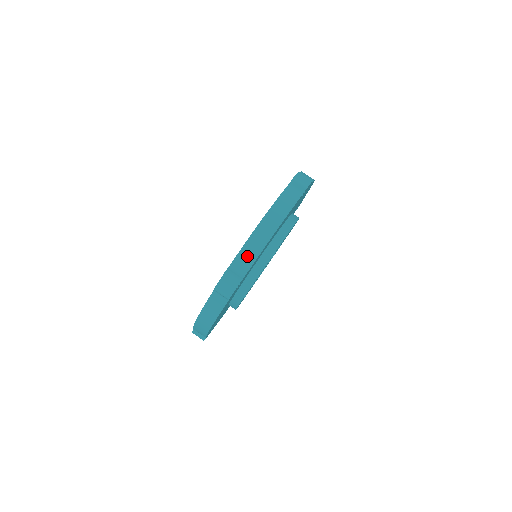
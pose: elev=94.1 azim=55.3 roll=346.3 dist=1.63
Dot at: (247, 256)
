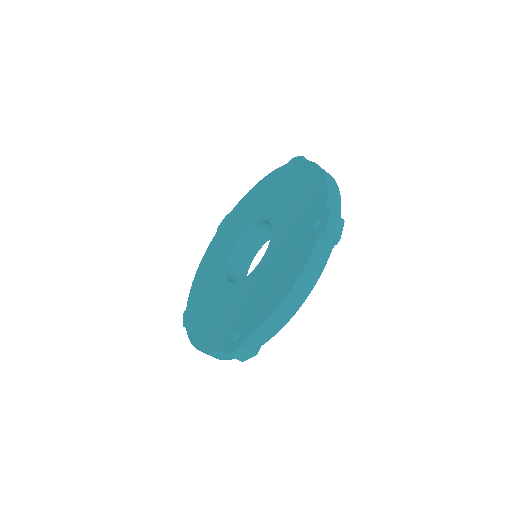
Dot at: occluded
